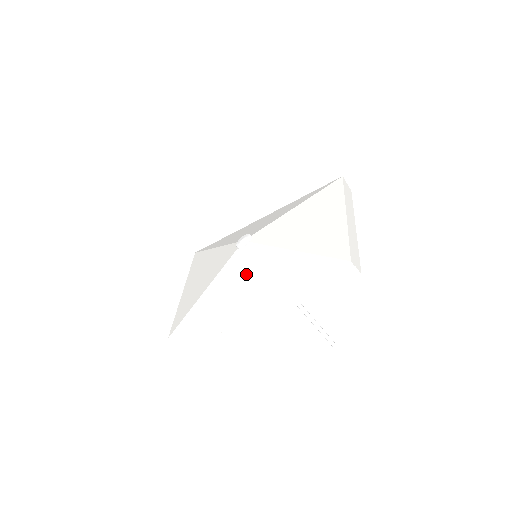
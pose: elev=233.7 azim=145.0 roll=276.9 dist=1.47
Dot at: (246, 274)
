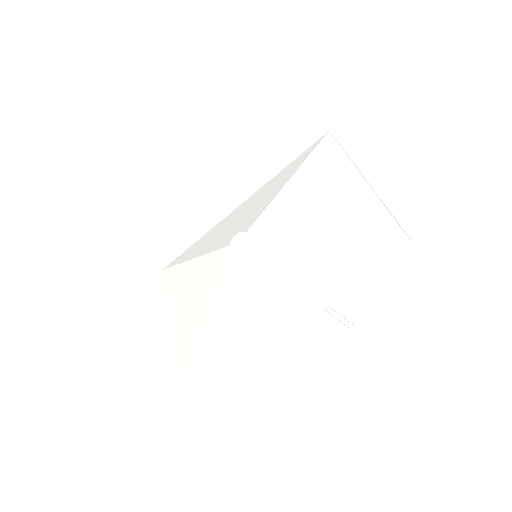
Dot at: (259, 284)
